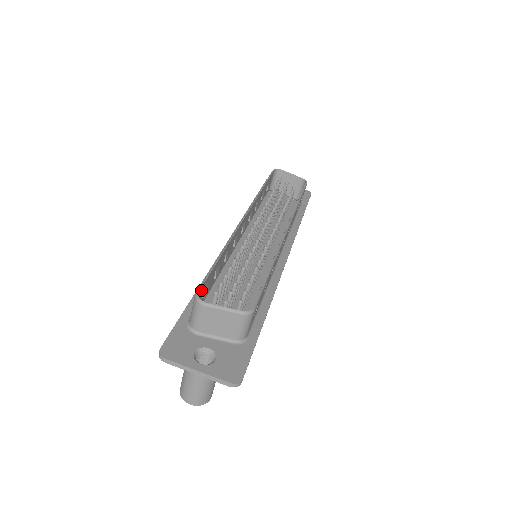
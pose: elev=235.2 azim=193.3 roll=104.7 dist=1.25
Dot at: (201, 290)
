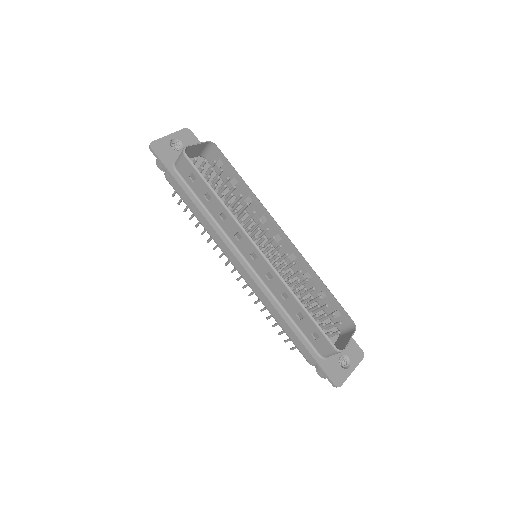
Dot at: (328, 342)
